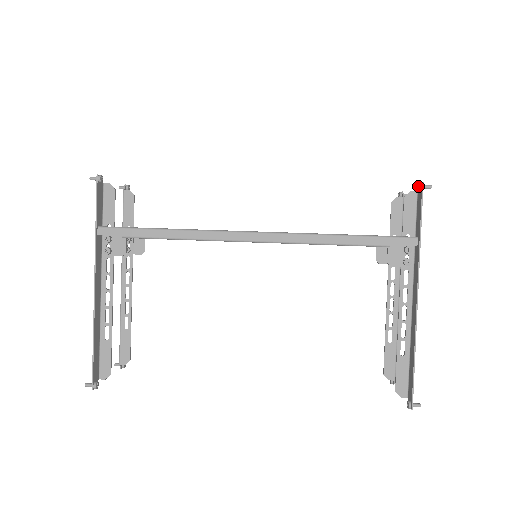
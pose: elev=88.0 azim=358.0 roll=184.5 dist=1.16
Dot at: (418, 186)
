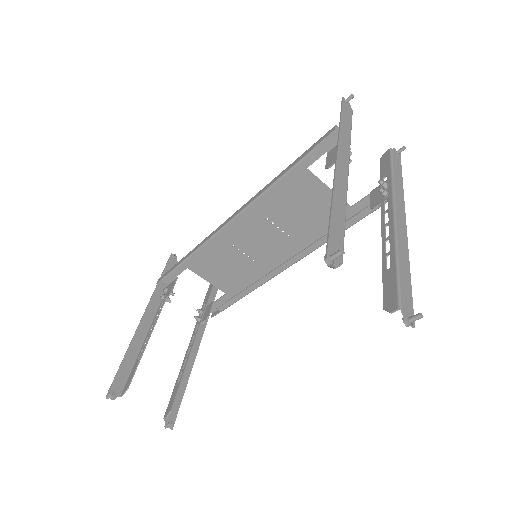
Dot at: occluded
